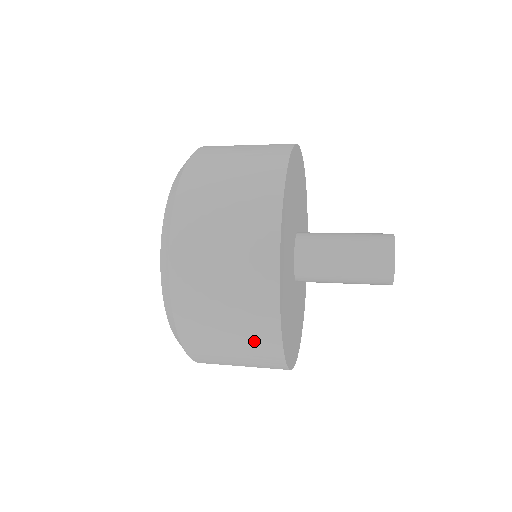
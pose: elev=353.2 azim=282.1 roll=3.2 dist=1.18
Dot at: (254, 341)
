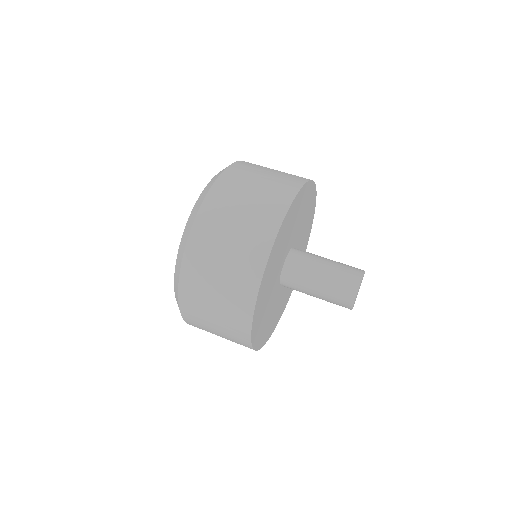
Dot at: (232, 334)
